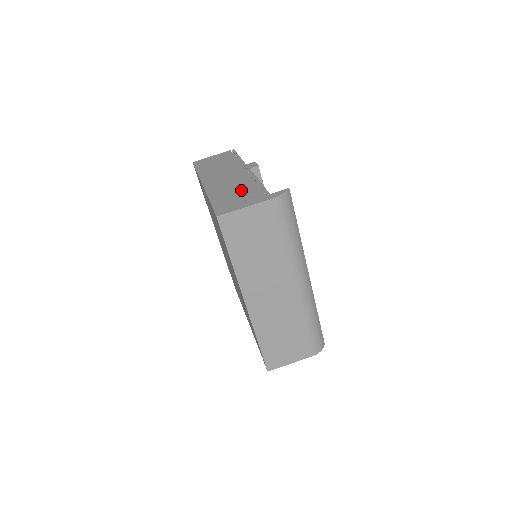
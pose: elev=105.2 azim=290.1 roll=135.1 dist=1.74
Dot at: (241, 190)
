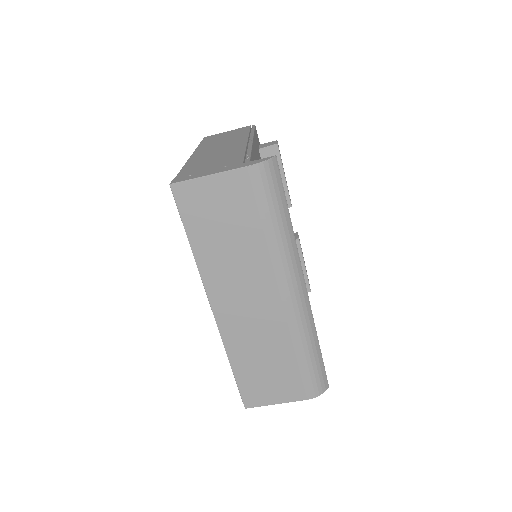
Dot at: (222, 159)
